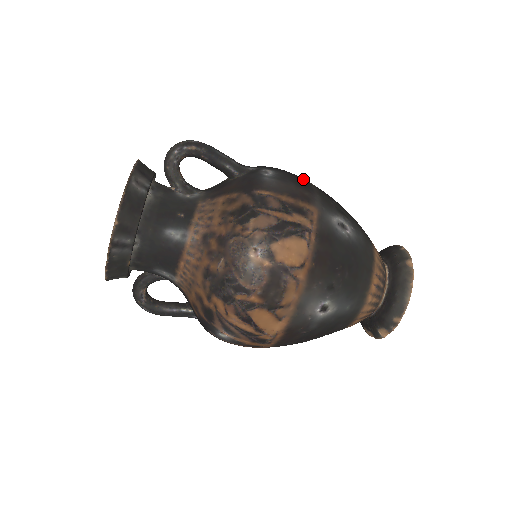
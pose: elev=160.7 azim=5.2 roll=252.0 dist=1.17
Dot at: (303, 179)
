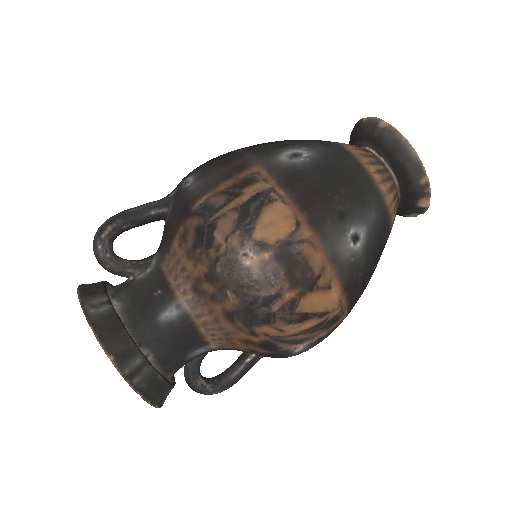
Dot at: (223, 155)
